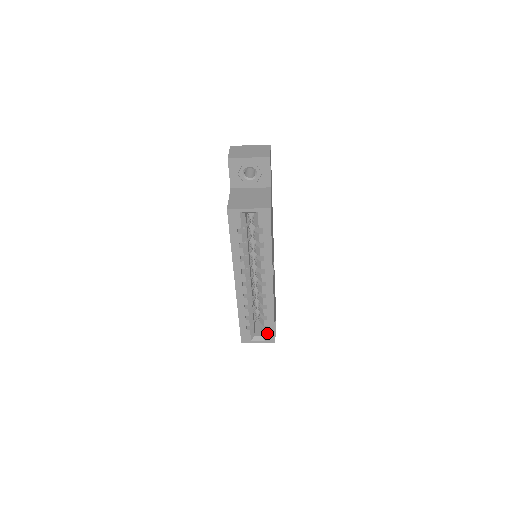
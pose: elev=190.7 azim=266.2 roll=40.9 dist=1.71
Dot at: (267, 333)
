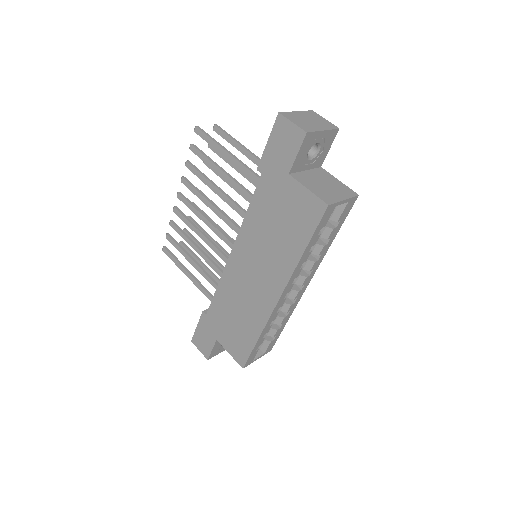
Dot at: (271, 344)
